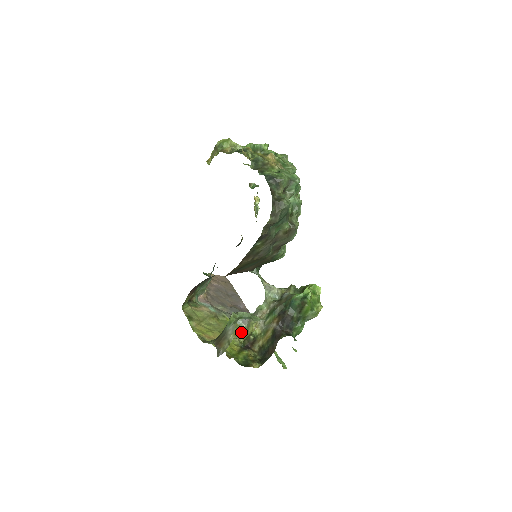
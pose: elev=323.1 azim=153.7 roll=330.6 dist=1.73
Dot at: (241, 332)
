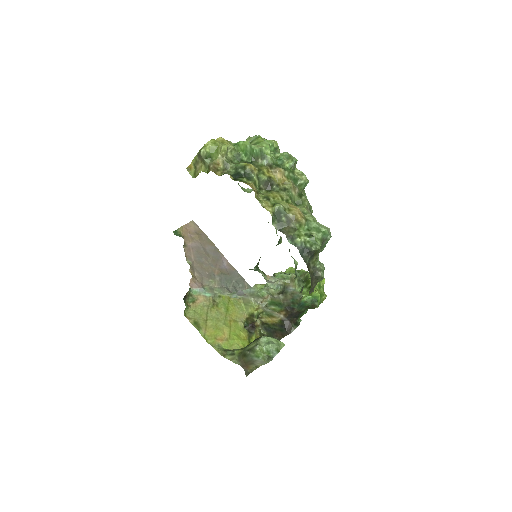
Dot at: (240, 308)
